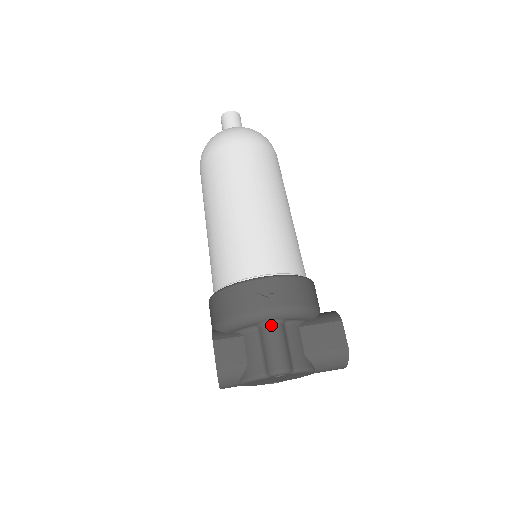
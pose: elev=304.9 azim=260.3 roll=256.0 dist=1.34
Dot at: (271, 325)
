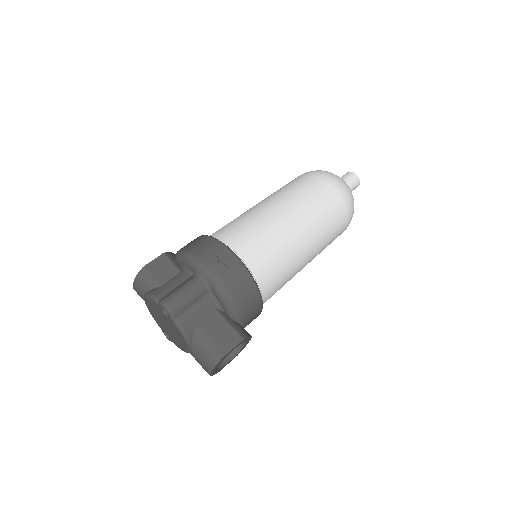
Dot at: (200, 280)
